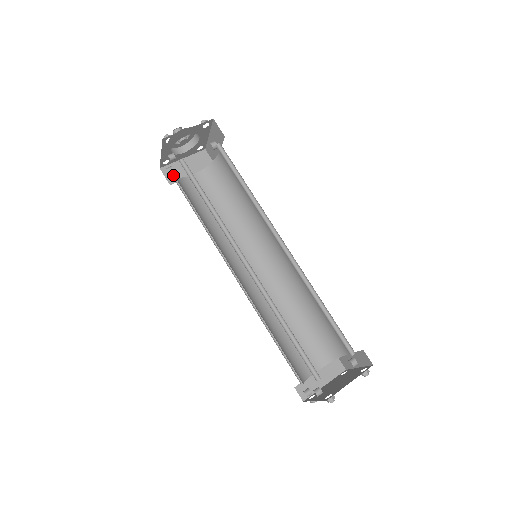
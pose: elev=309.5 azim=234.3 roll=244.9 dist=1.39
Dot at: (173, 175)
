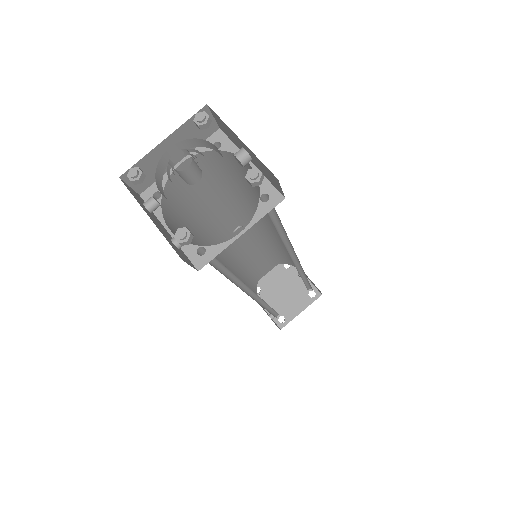
Dot at: occluded
